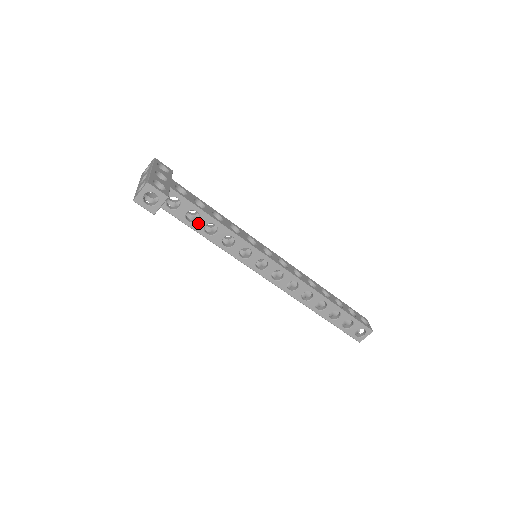
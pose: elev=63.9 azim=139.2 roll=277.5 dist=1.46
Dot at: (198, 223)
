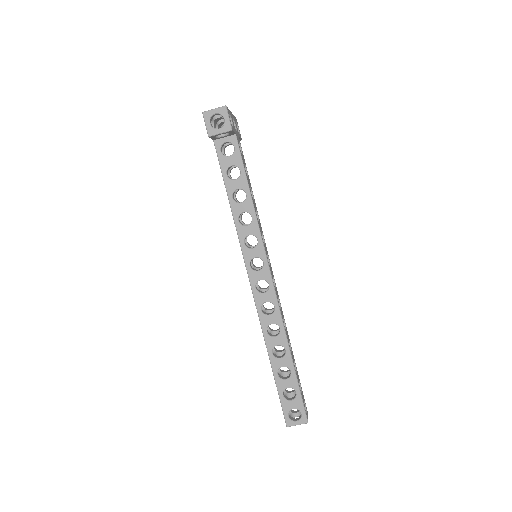
Dot at: (233, 182)
